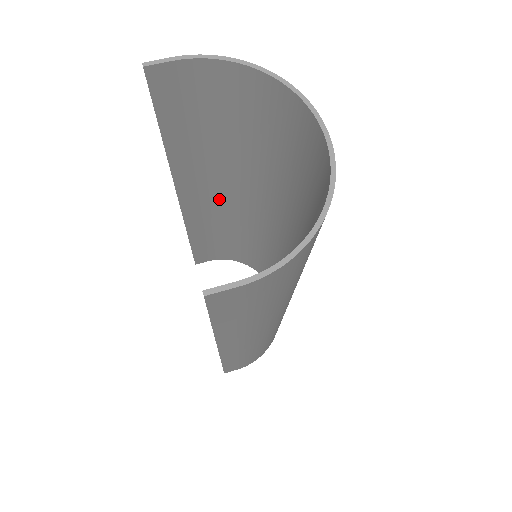
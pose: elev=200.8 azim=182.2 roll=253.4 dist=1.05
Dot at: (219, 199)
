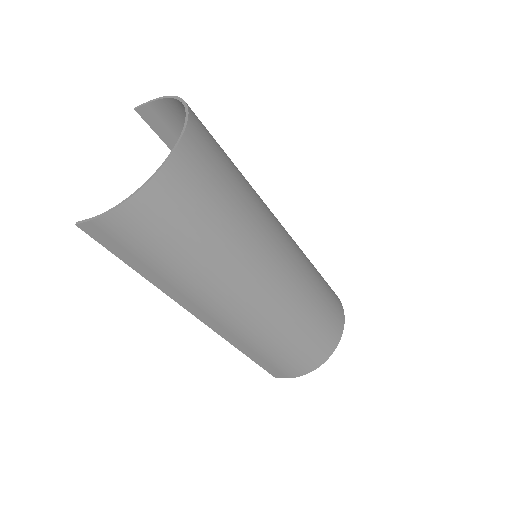
Dot at: occluded
